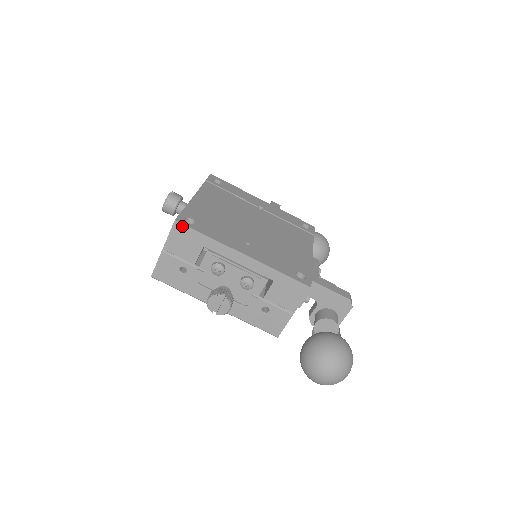
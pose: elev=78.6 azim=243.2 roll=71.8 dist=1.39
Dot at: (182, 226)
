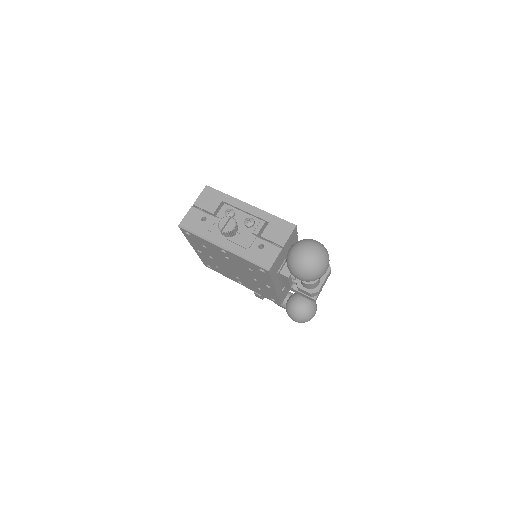
Dot at: (210, 189)
